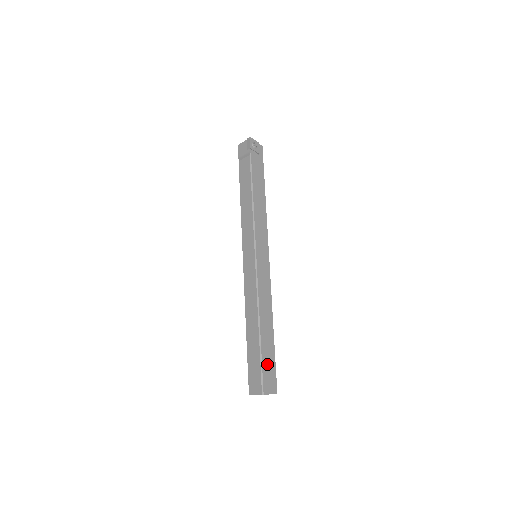
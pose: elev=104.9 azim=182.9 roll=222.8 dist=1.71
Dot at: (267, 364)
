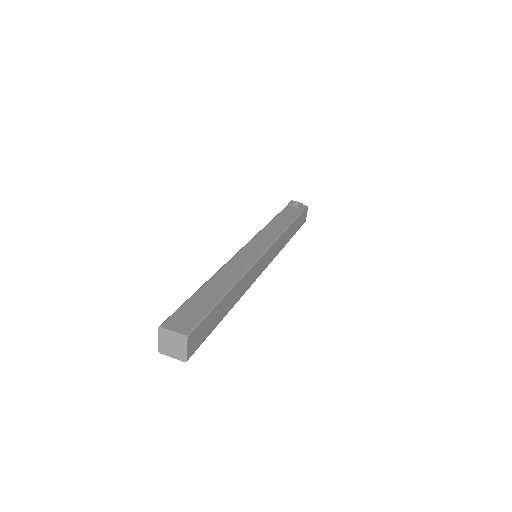
Dot at: (192, 307)
